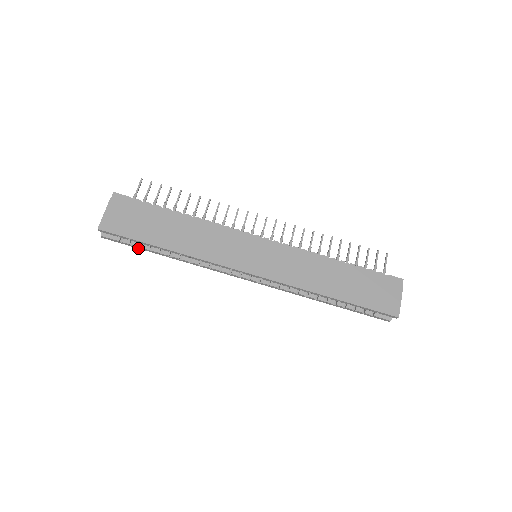
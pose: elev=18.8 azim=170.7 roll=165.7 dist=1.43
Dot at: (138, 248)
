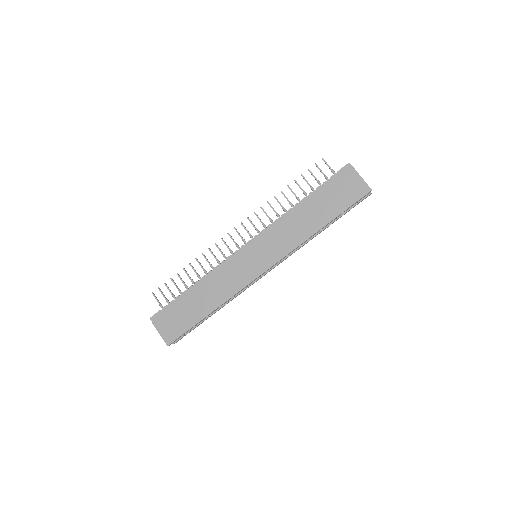
Dot at: occluded
